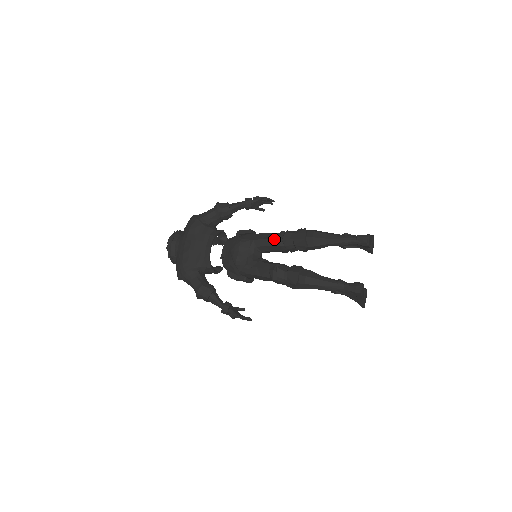
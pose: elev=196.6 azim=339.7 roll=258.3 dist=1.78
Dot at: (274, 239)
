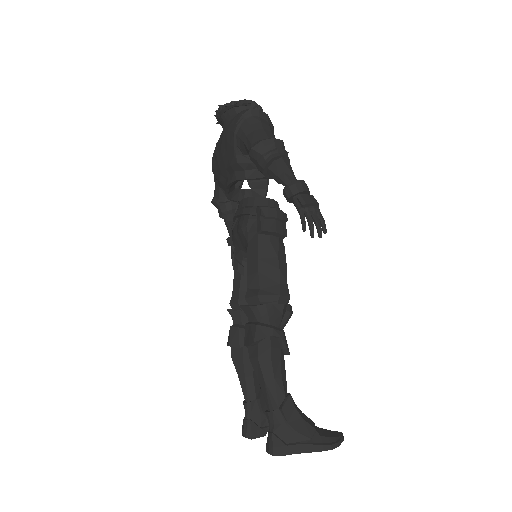
Dot at: (247, 288)
